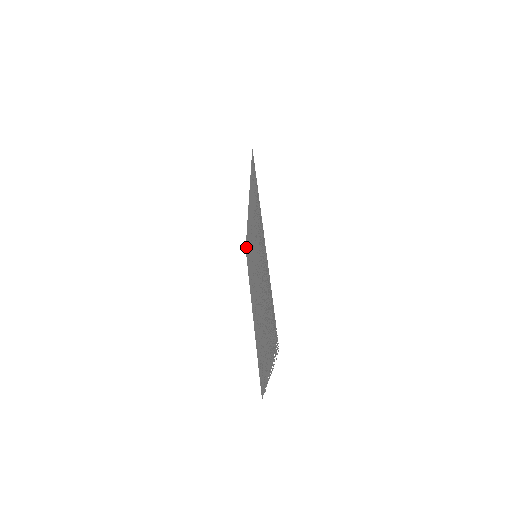
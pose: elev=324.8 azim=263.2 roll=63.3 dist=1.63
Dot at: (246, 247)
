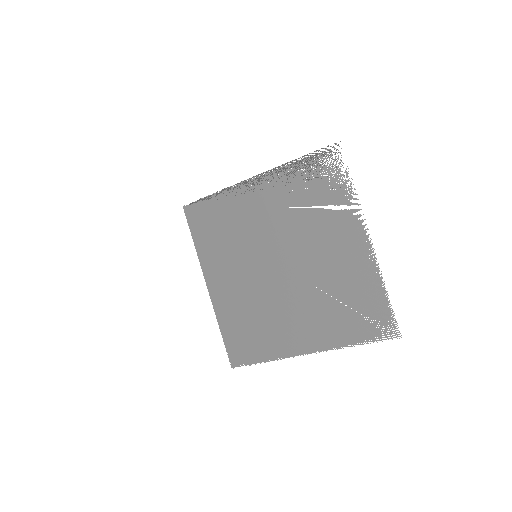
Dot at: (232, 354)
